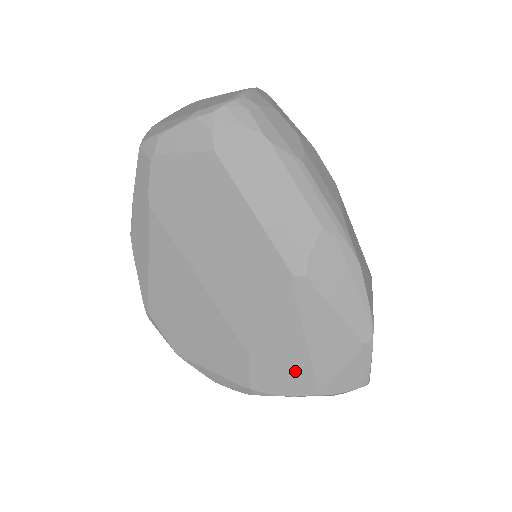
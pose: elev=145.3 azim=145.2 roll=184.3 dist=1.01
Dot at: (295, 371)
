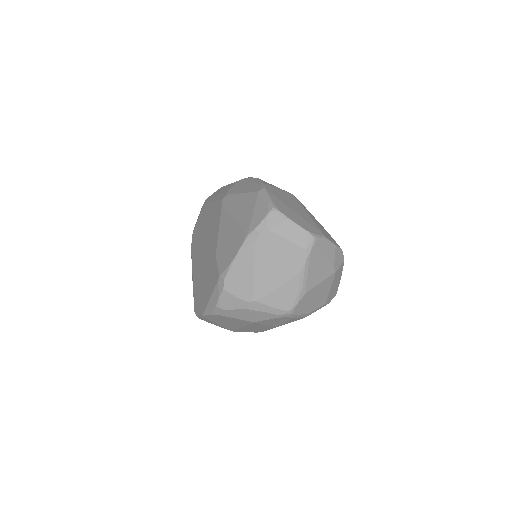
Dot at: (234, 238)
